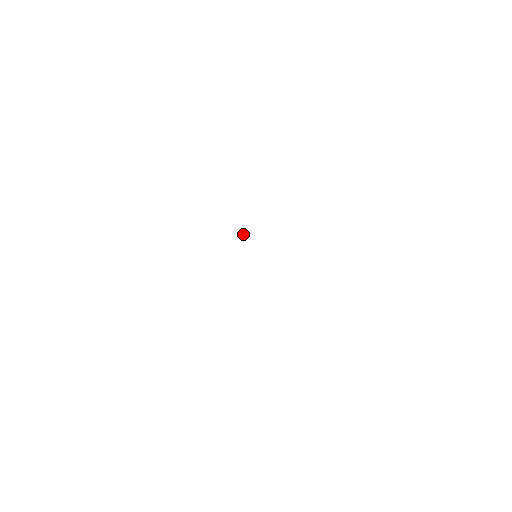
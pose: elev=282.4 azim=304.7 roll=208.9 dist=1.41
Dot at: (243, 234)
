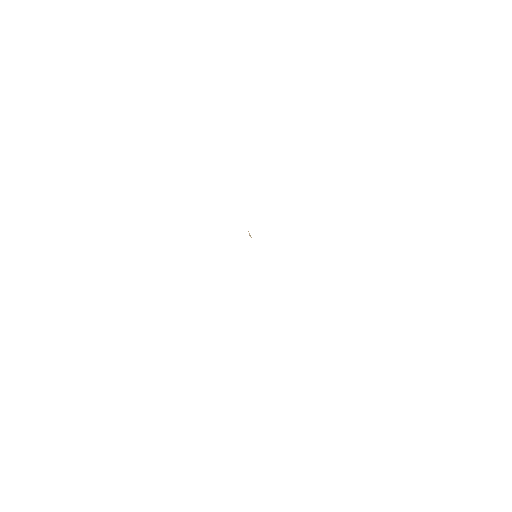
Dot at: (249, 233)
